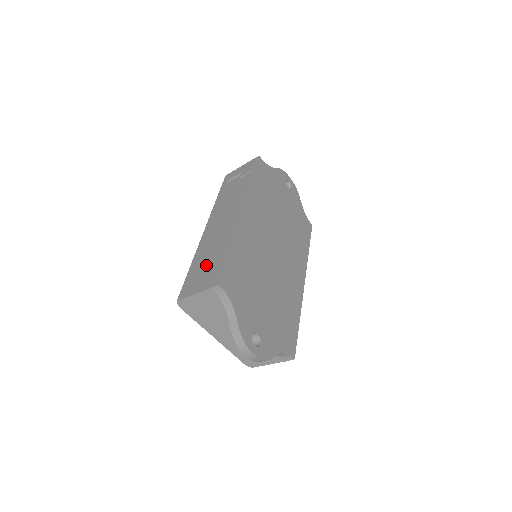
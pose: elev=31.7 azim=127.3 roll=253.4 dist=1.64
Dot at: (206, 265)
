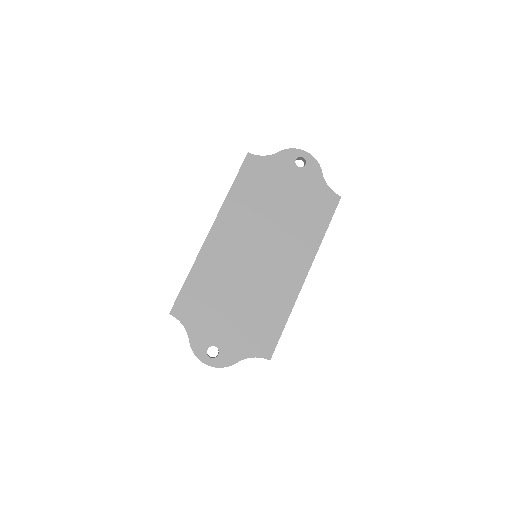
Dot at: occluded
